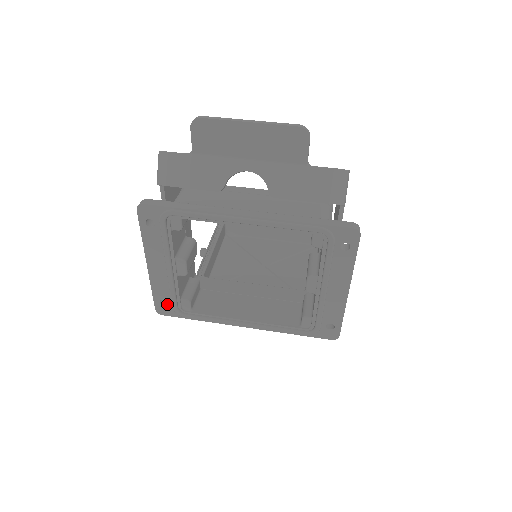
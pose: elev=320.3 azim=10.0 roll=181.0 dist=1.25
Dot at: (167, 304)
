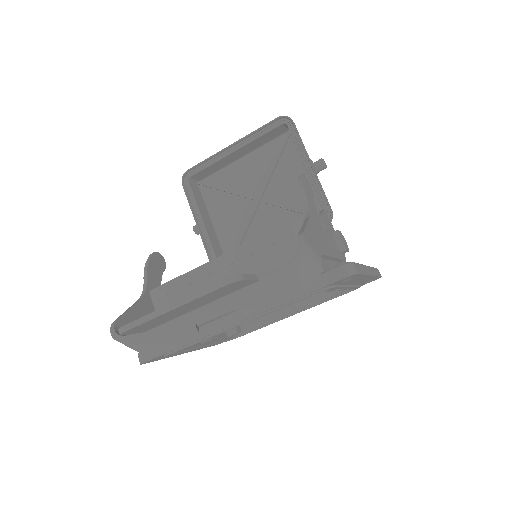
Dot at: occluded
